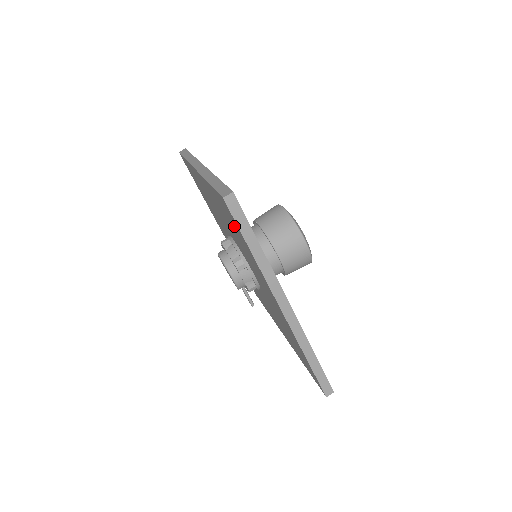
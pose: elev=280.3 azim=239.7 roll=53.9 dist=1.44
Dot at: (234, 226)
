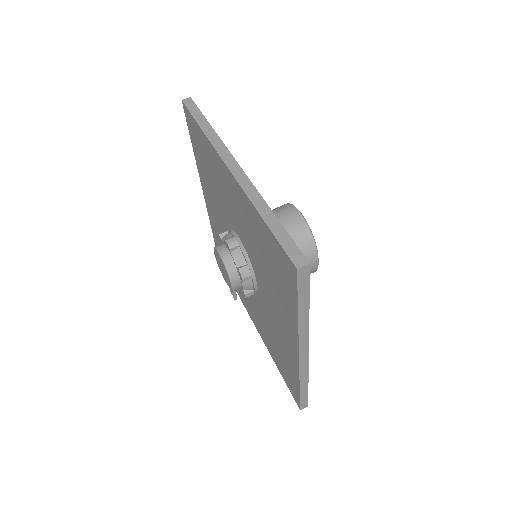
Dot at: (281, 275)
